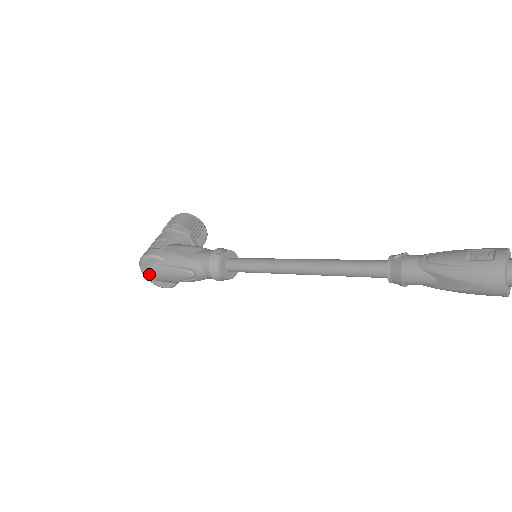
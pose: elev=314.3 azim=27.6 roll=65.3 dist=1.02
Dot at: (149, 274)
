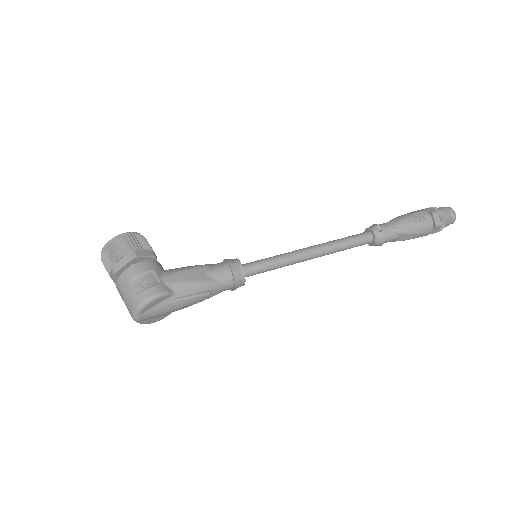
Dot at: (150, 315)
